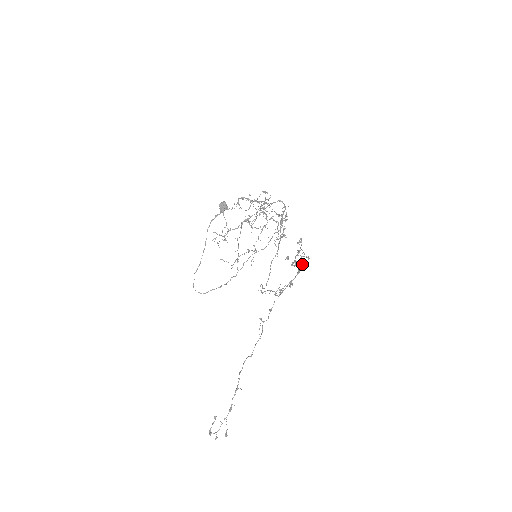
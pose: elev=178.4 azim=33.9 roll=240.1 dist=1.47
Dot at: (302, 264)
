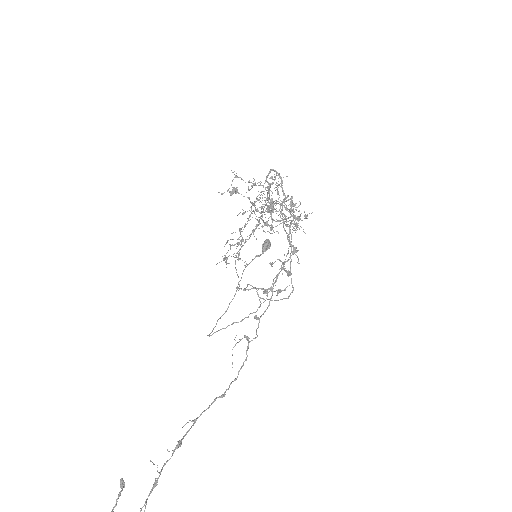
Dot at: (268, 211)
